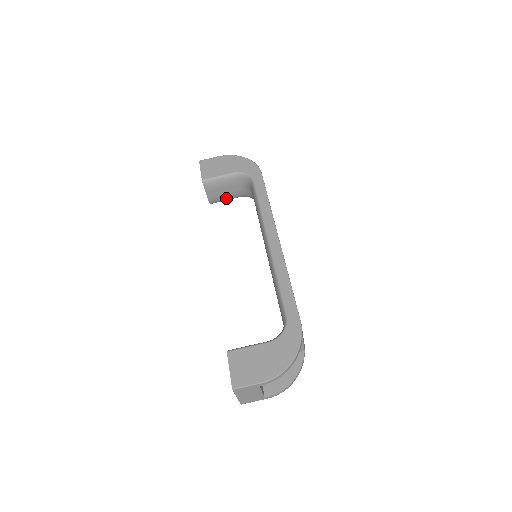
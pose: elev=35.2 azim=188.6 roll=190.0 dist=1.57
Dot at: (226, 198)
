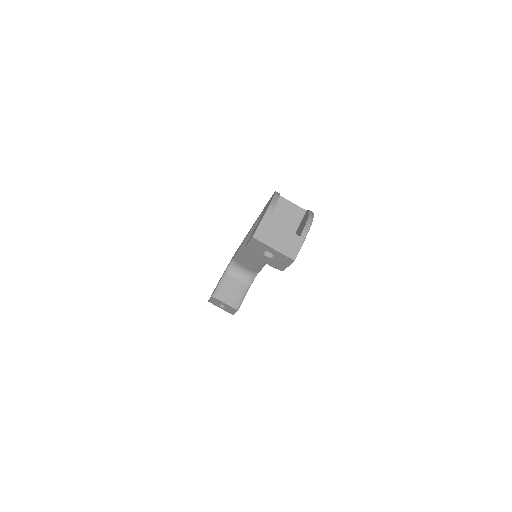
Dot at: (241, 295)
